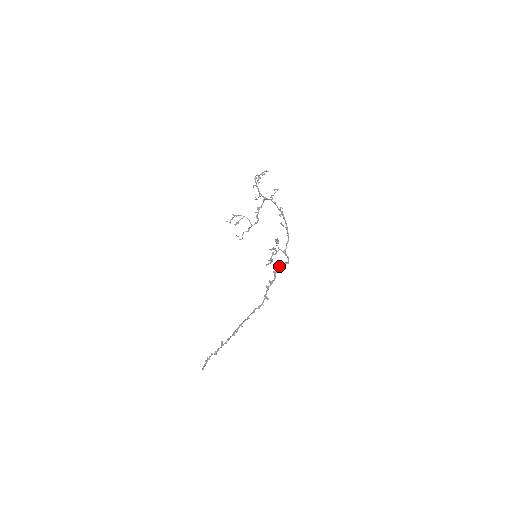
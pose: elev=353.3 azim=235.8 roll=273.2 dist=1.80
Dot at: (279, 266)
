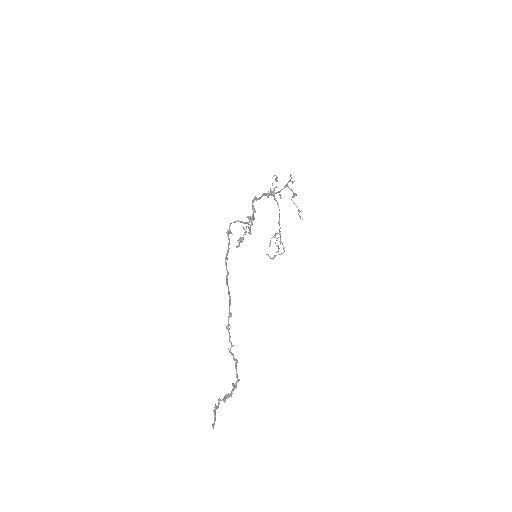
Dot at: occluded
